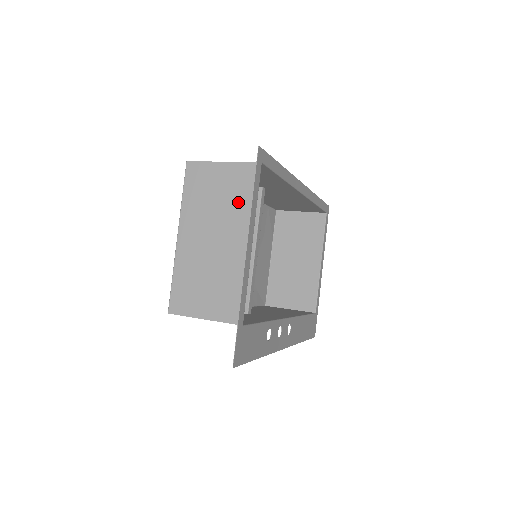
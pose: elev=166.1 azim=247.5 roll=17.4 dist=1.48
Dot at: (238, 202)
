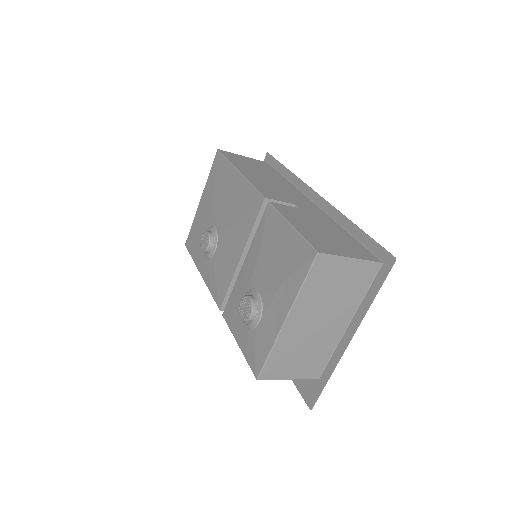
Dot at: (351, 294)
